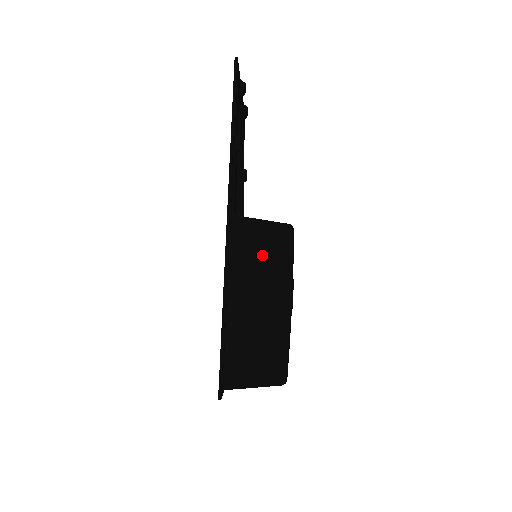
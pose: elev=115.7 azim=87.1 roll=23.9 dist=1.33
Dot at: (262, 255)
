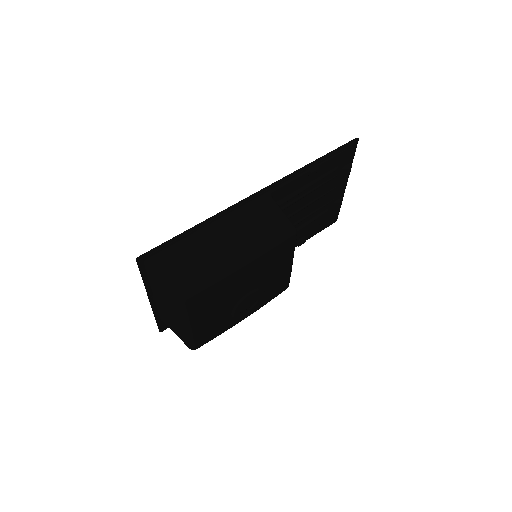
Dot at: (261, 224)
